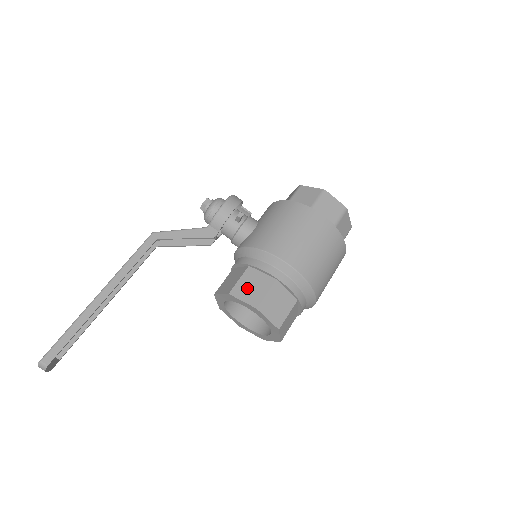
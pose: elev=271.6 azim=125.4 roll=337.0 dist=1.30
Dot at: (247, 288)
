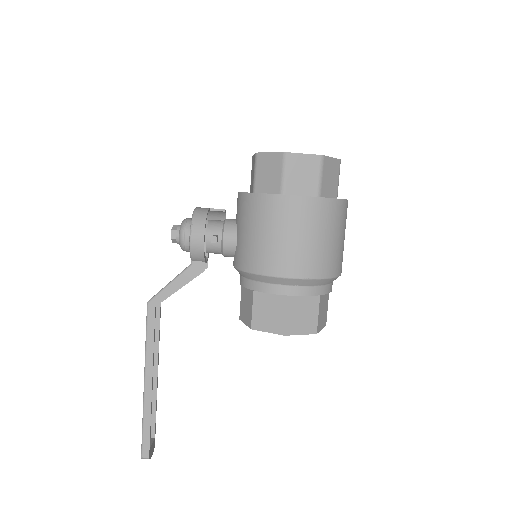
Dot at: (264, 316)
